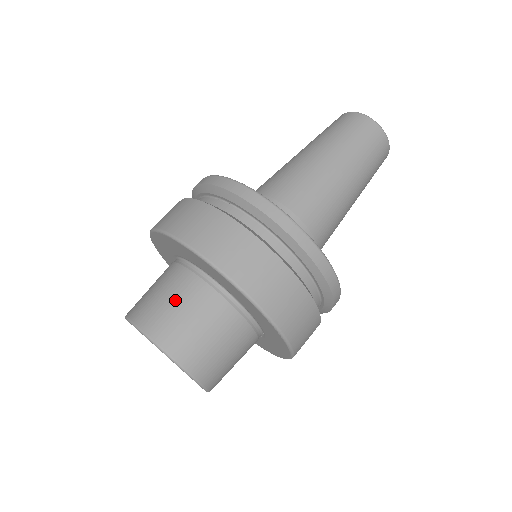
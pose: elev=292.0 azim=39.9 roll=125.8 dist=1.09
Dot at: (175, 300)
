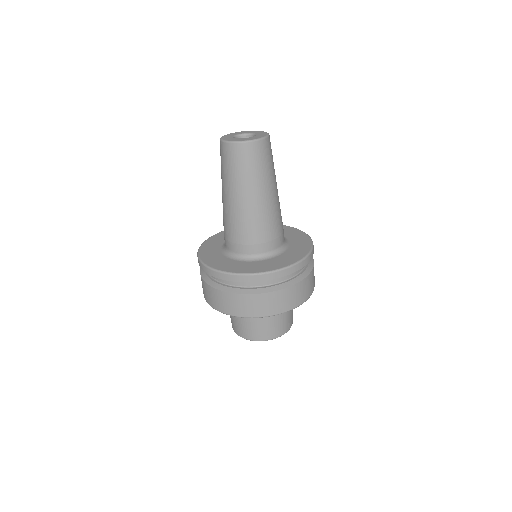
Dot at: (244, 322)
